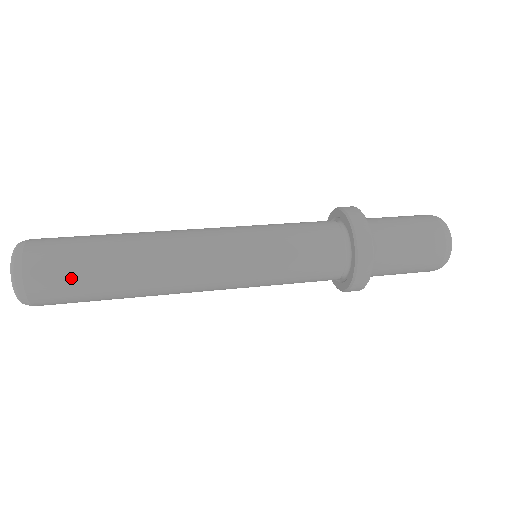
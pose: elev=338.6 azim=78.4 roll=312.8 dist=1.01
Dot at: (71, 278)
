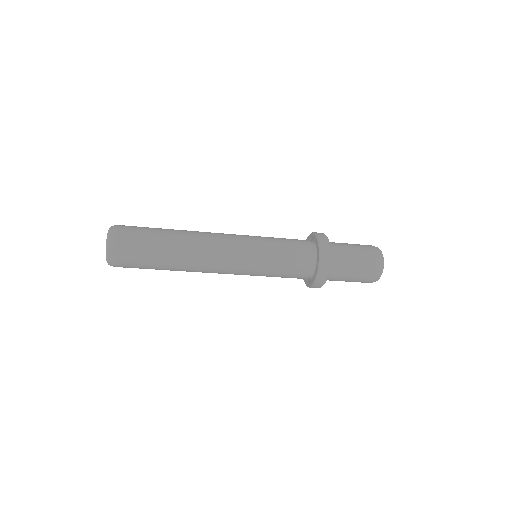
Dot at: (143, 241)
